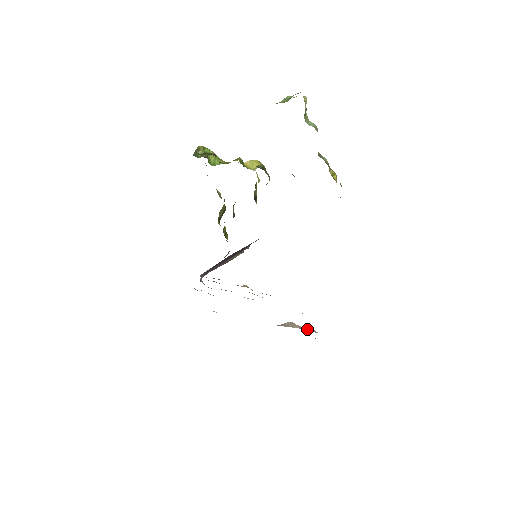
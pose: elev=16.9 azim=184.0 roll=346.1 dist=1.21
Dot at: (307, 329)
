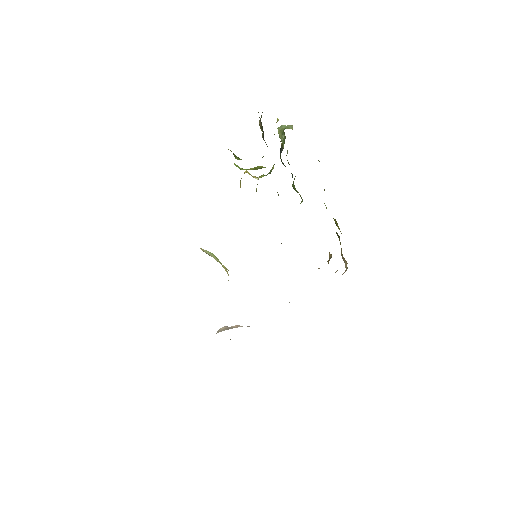
Dot at: occluded
